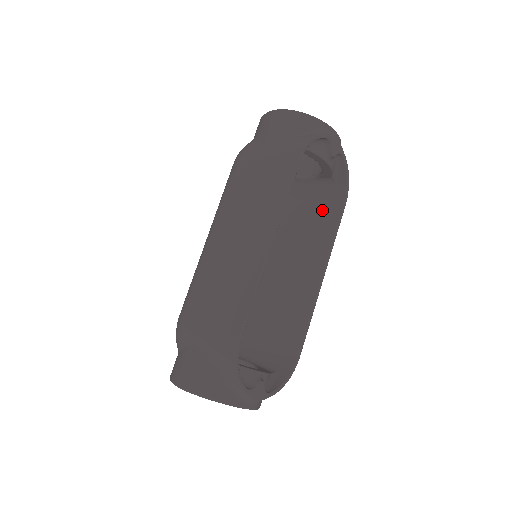
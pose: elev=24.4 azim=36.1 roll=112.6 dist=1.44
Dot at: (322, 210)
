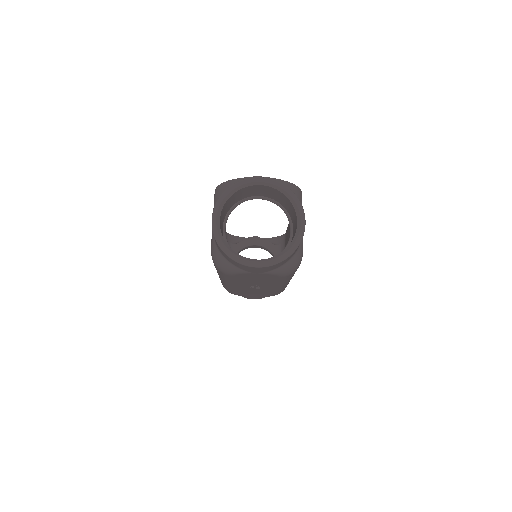
Dot at: (285, 246)
